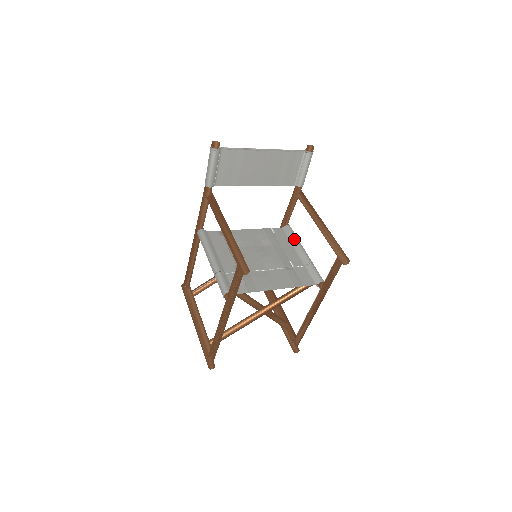
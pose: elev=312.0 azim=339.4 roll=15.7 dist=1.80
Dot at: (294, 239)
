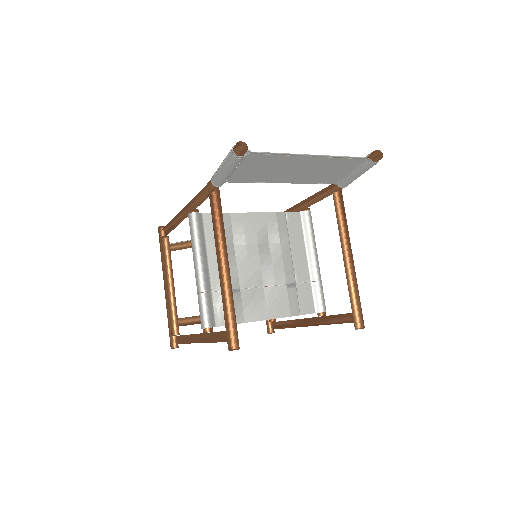
Dot at: (310, 237)
